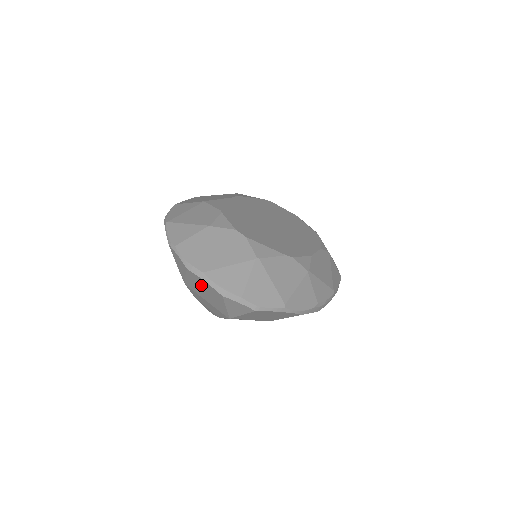
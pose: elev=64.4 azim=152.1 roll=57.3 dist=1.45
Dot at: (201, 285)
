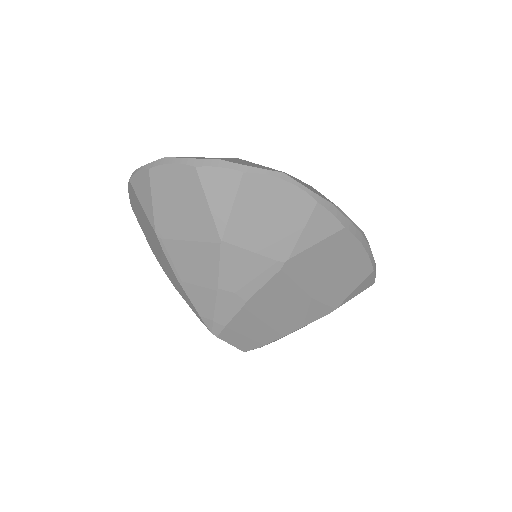
Dot at: (171, 190)
